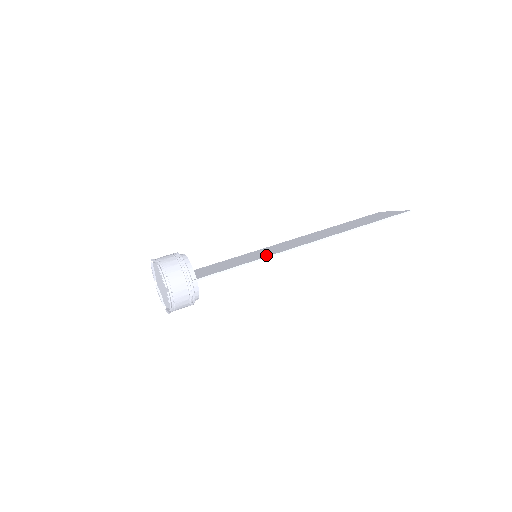
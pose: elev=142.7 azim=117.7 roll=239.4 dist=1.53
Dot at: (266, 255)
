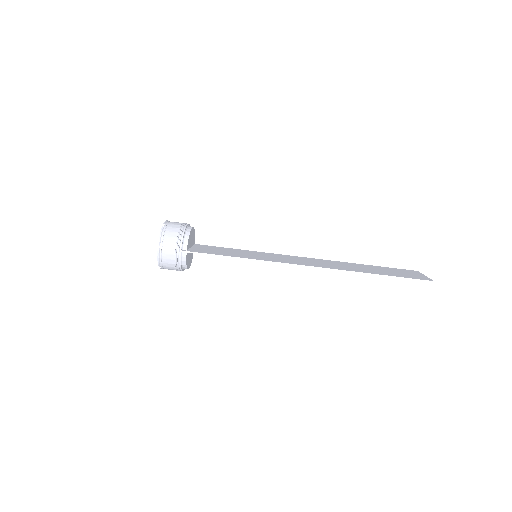
Dot at: (258, 258)
